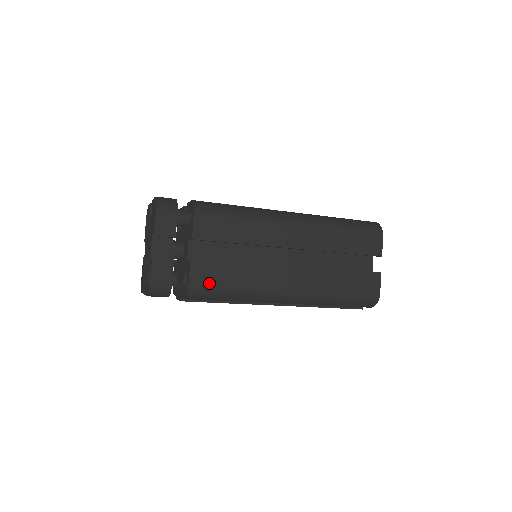
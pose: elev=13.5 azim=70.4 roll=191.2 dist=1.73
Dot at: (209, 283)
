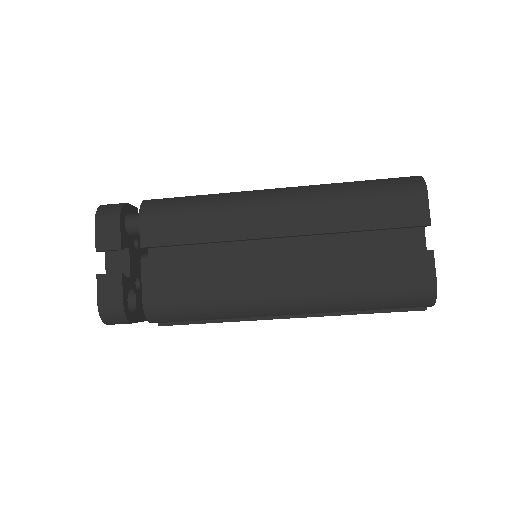
Dot at: (168, 300)
